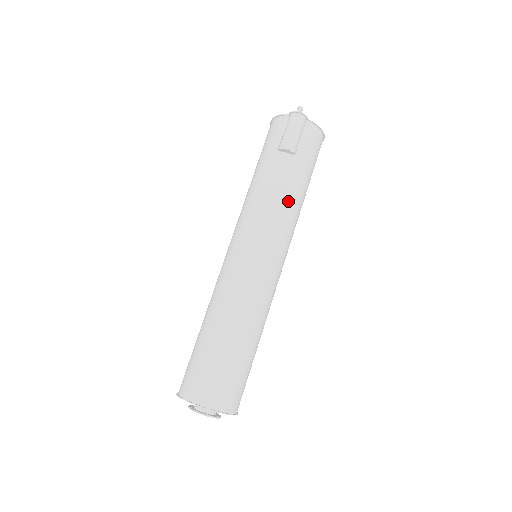
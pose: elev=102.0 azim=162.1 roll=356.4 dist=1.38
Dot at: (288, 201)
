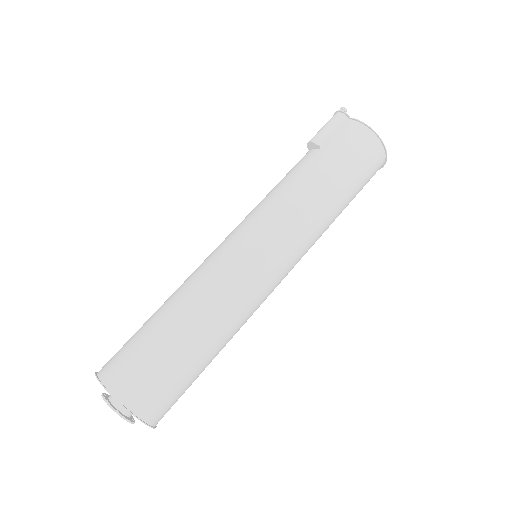
Dot at: (294, 189)
